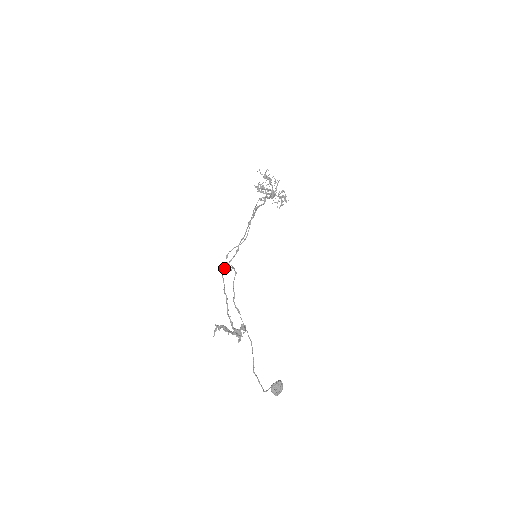
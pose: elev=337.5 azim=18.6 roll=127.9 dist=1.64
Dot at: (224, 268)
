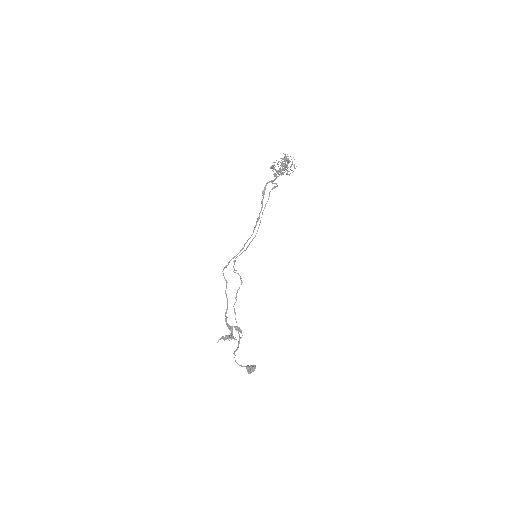
Dot at: (226, 266)
